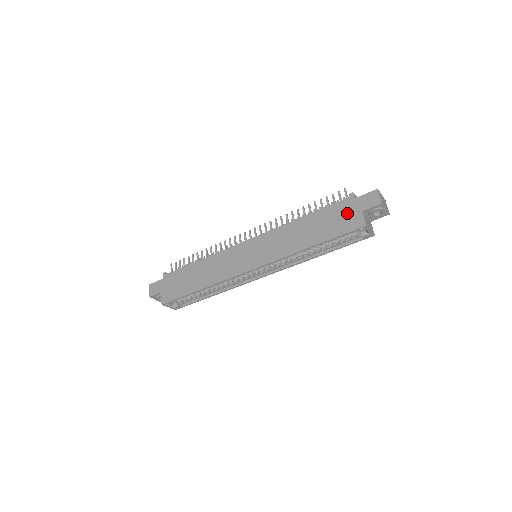
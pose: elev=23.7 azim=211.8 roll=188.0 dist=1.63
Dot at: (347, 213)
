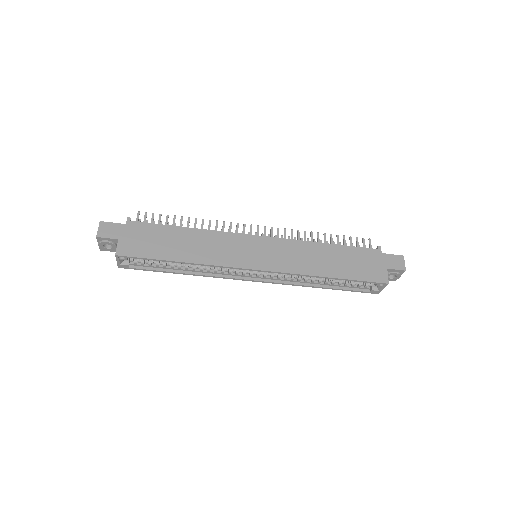
Dot at: (373, 263)
